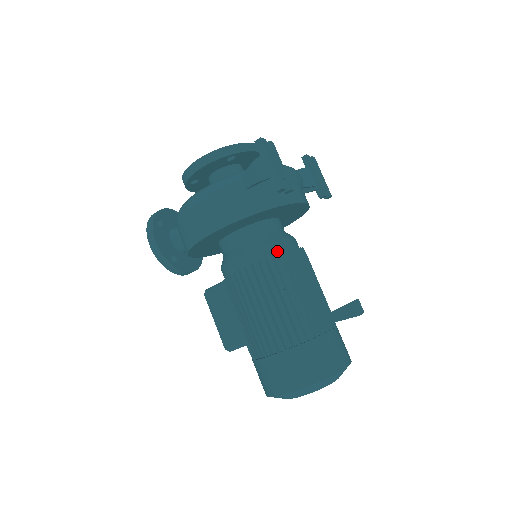
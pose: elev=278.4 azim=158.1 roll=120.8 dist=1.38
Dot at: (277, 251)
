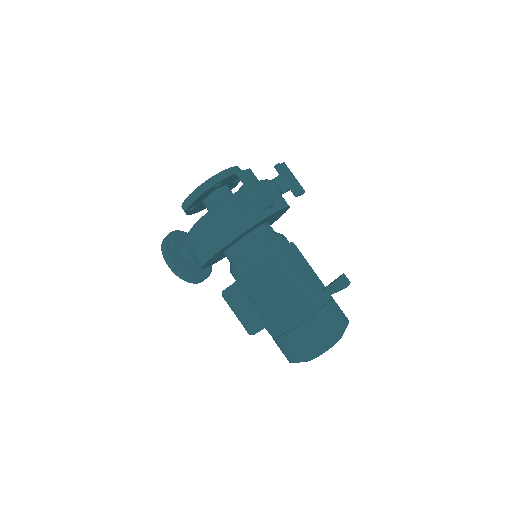
Dot at: (272, 251)
